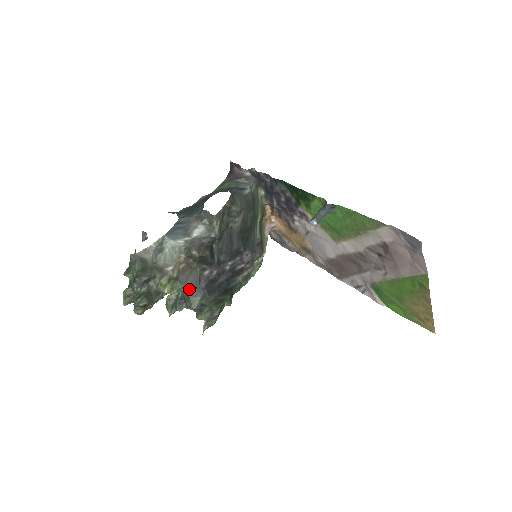
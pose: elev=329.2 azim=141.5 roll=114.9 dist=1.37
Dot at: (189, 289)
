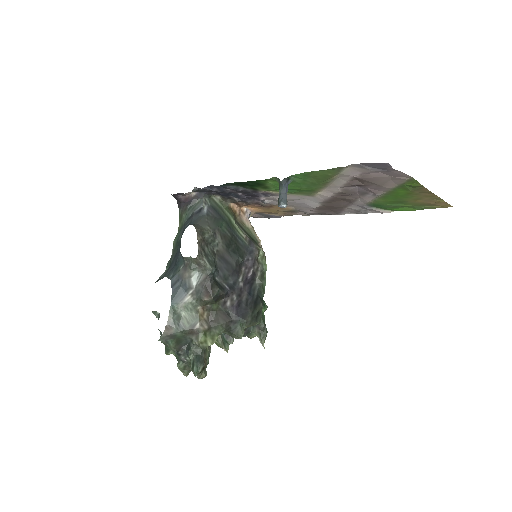
Dot at: (226, 327)
